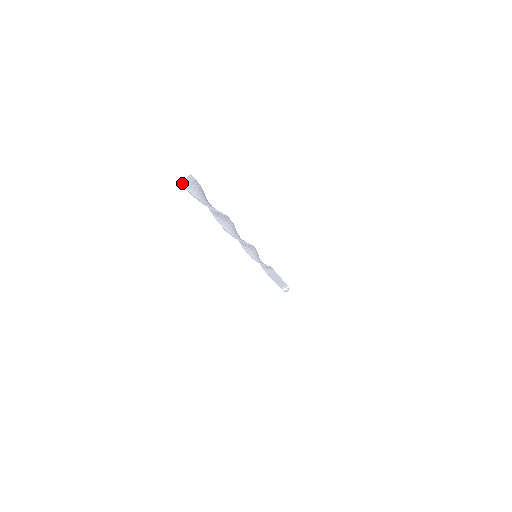
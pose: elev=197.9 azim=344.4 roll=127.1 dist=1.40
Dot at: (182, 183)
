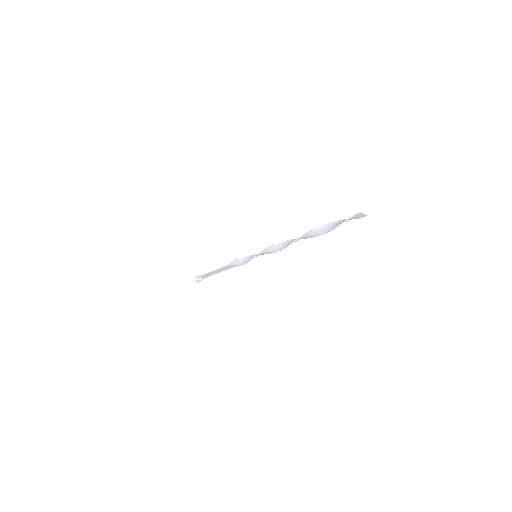
Dot at: (360, 213)
